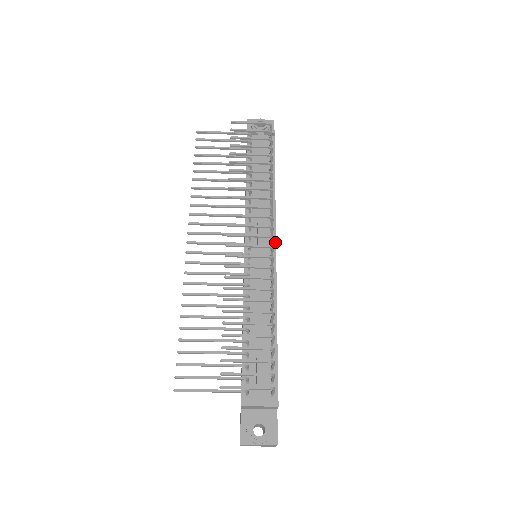
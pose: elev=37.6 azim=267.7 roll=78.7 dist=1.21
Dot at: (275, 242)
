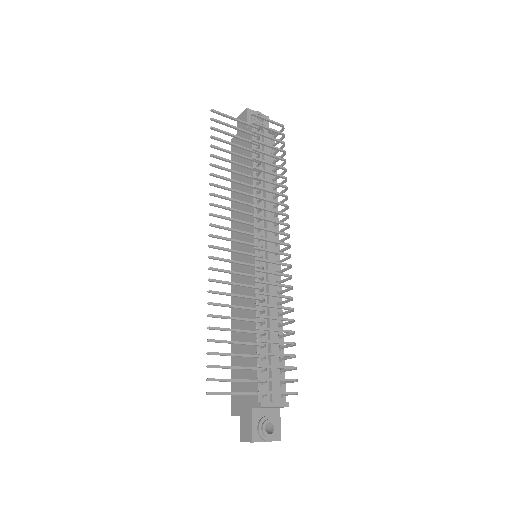
Dot at: (279, 247)
